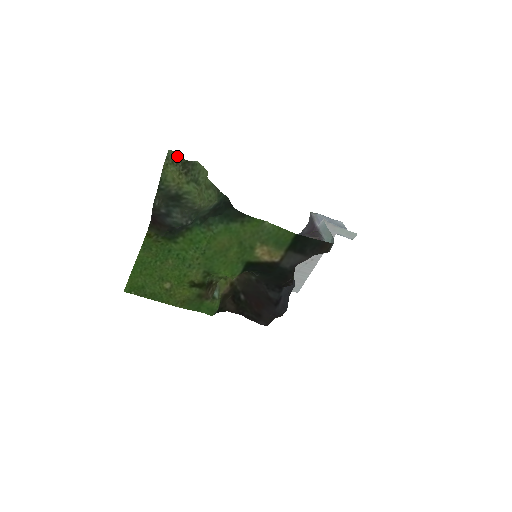
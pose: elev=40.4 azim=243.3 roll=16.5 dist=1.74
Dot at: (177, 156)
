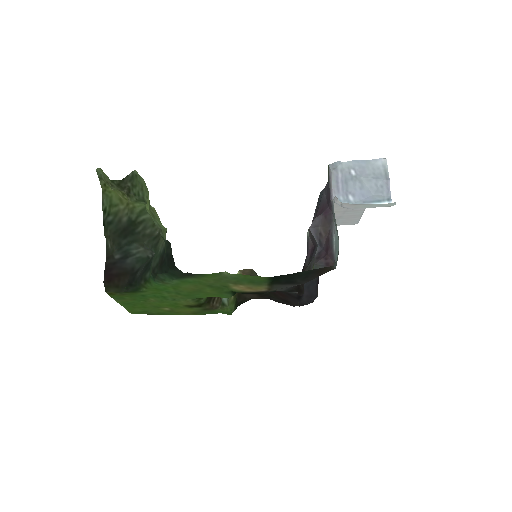
Dot at: (107, 177)
